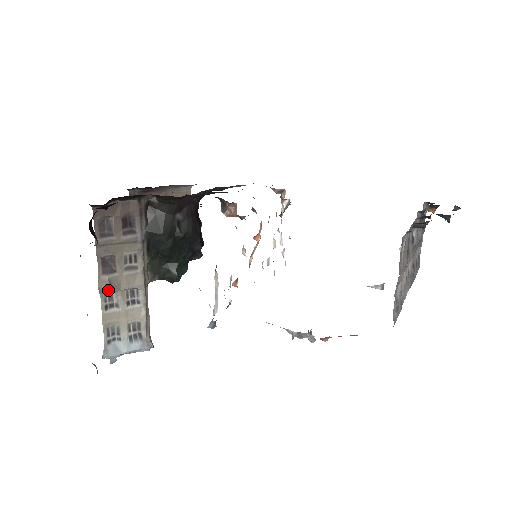
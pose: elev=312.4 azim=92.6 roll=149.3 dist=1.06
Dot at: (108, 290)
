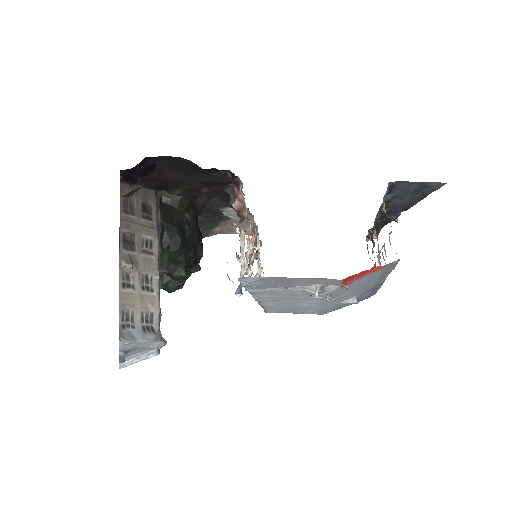
Dot at: (129, 264)
